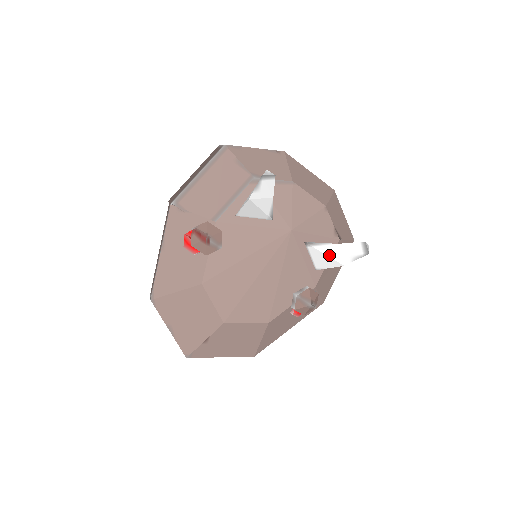
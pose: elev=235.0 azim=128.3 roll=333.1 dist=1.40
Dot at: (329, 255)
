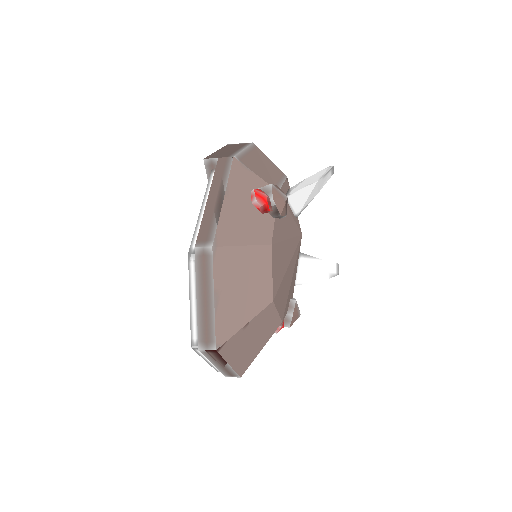
Dot at: (316, 269)
